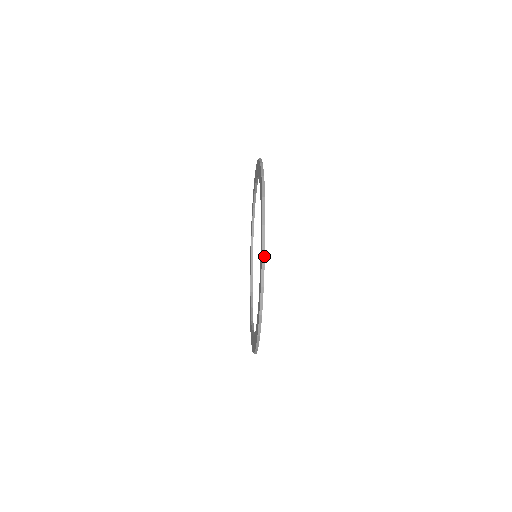
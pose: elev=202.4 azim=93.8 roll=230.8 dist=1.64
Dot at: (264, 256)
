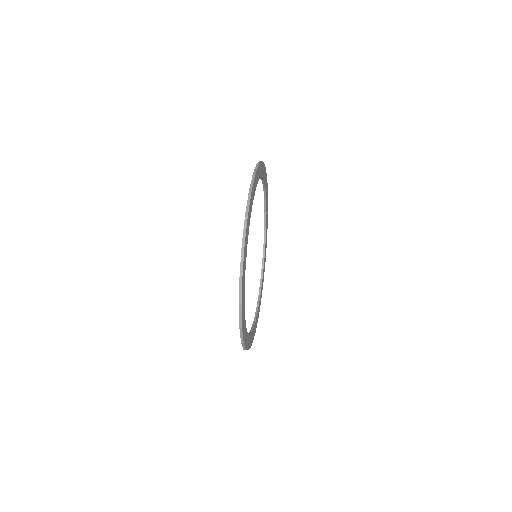
Dot at: occluded
